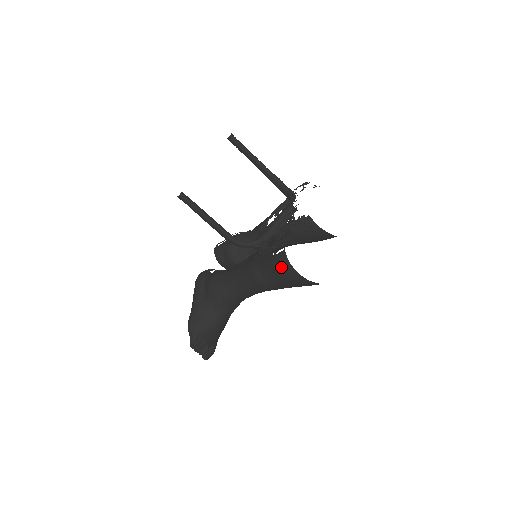
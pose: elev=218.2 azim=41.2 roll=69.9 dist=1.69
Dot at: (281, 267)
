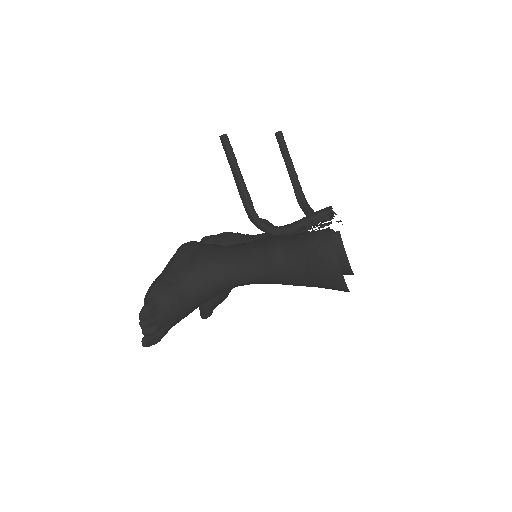
Dot at: (318, 244)
